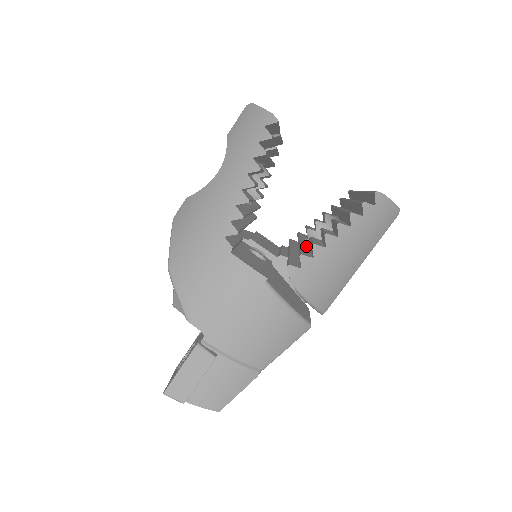
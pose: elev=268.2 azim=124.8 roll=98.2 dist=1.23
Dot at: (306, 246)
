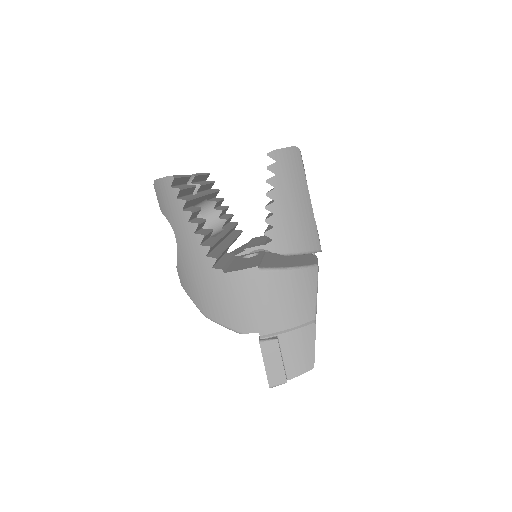
Dot at: occluded
